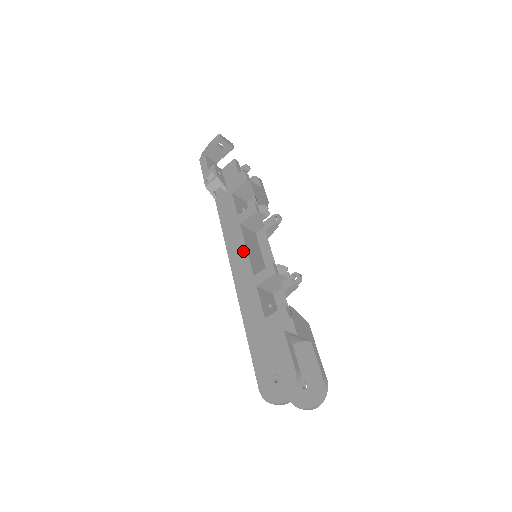
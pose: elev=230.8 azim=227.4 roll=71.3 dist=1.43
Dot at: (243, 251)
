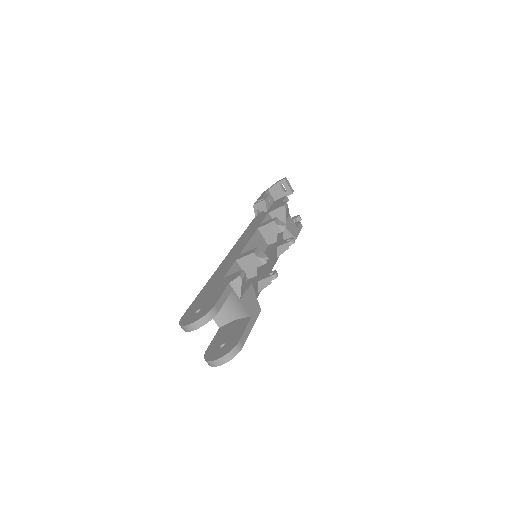
Dot at: (246, 242)
